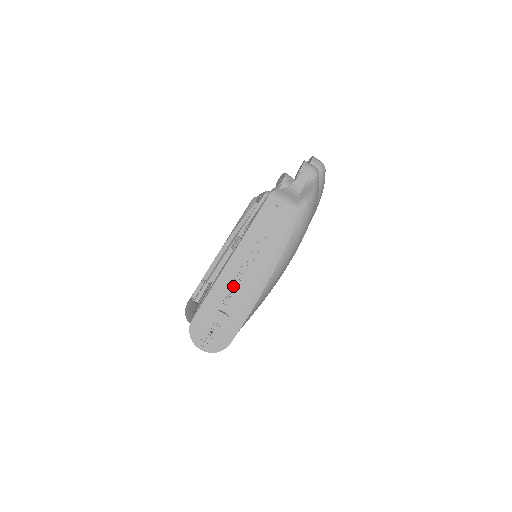
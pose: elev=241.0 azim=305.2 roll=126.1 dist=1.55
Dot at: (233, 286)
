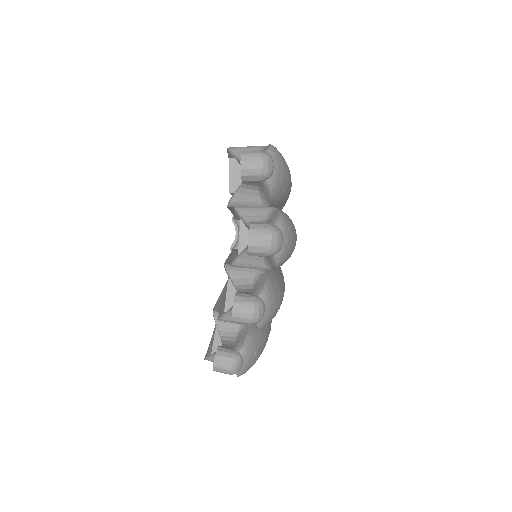
Dot at: occluded
